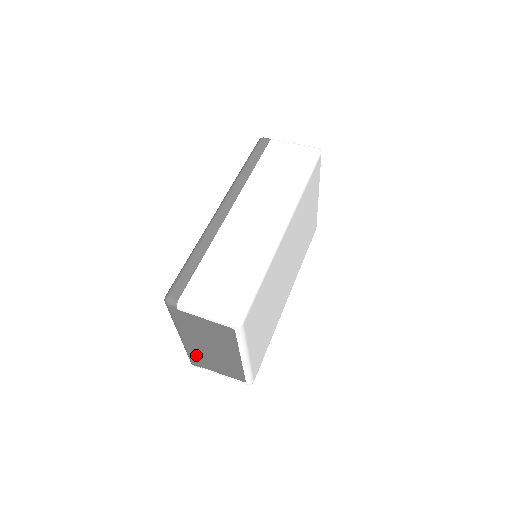
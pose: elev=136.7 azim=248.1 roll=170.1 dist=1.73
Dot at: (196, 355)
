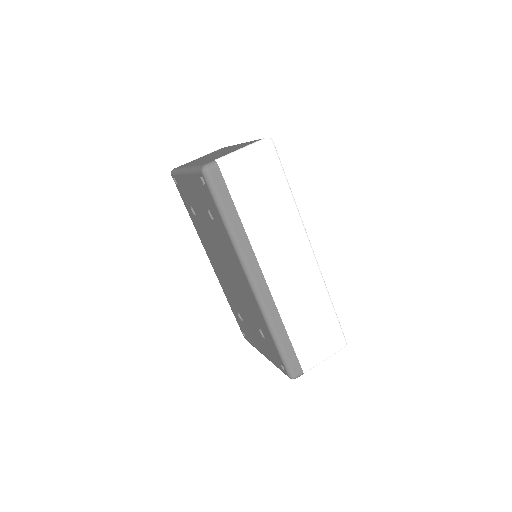
Dot at: occluded
